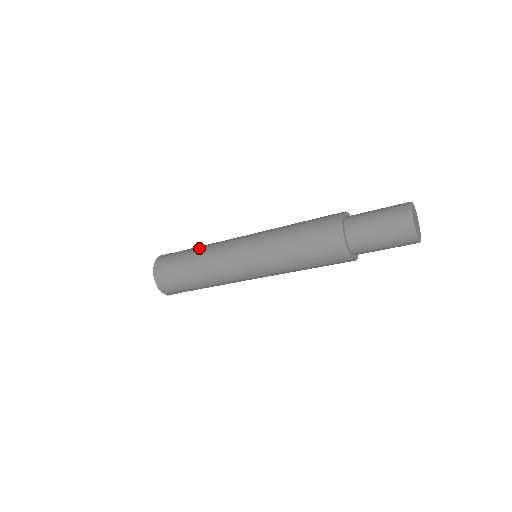
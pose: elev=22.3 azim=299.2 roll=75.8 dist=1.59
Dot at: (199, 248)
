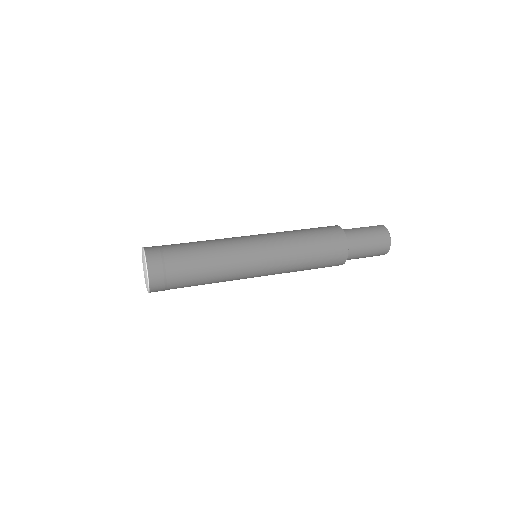
Dot at: (208, 274)
